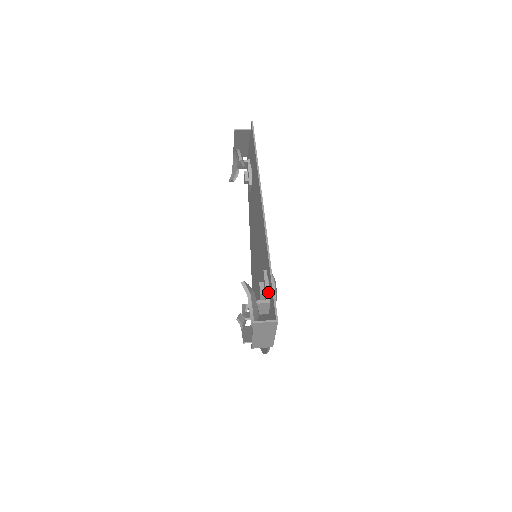
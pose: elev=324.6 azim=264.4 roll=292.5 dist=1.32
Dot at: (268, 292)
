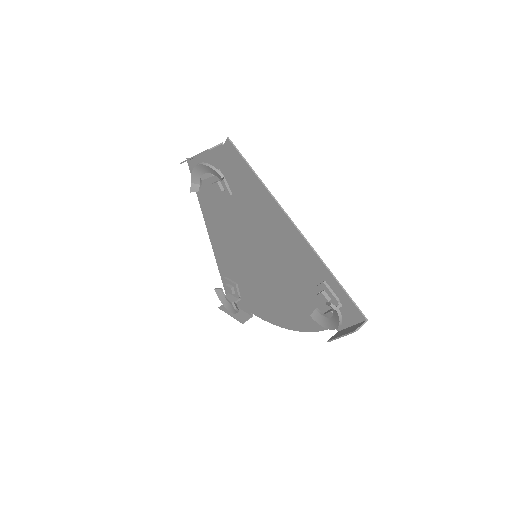
Dot at: (337, 298)
